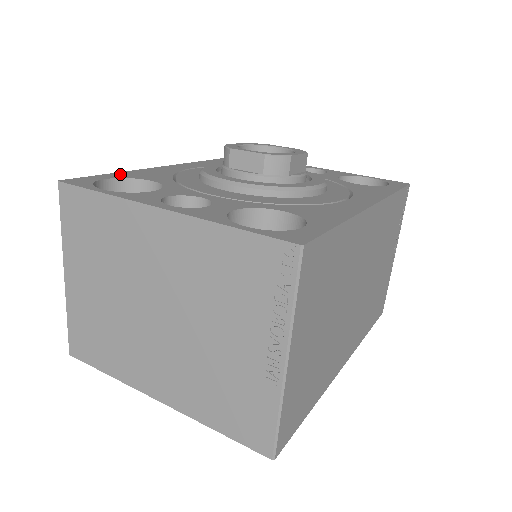
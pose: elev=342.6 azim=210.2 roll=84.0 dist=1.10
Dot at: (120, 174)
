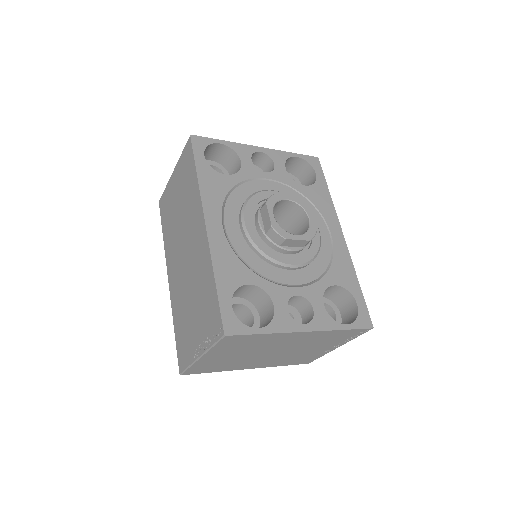
Dot at: (222, 286)
